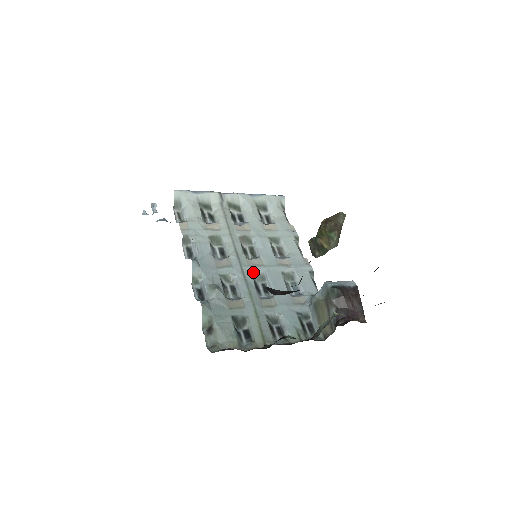
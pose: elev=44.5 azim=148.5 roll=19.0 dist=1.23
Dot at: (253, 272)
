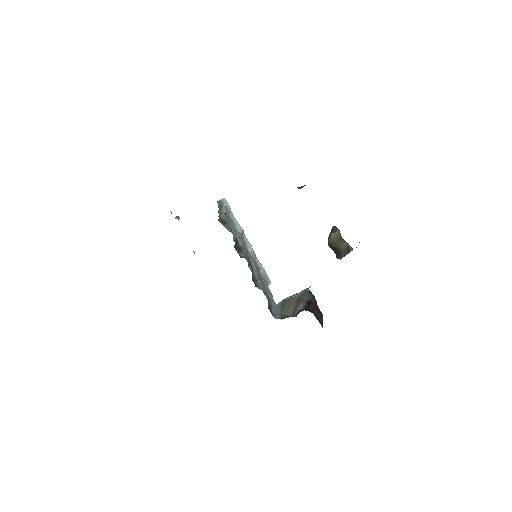
Dot at: (250, 258)
